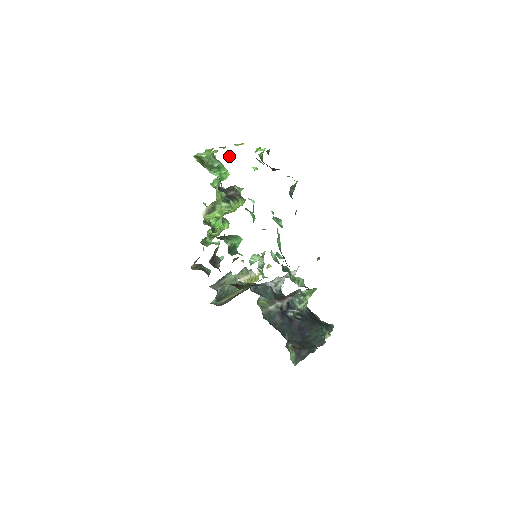
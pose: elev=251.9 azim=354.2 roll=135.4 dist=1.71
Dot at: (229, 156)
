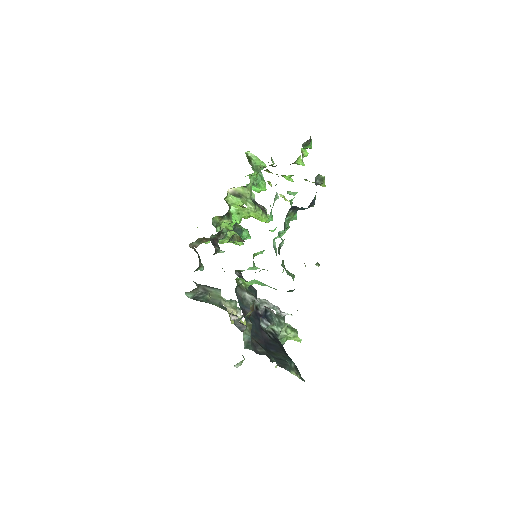
Dot at: (274, 163)
